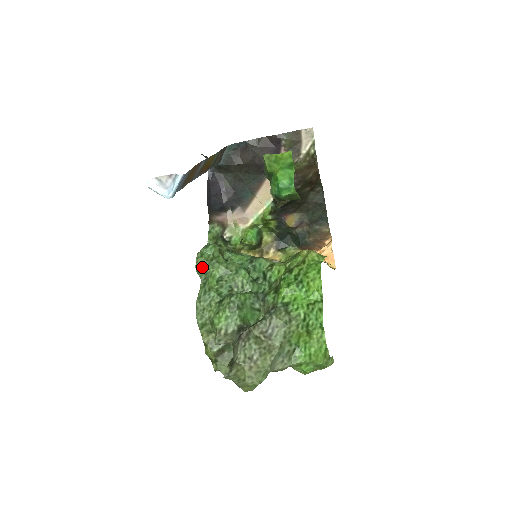
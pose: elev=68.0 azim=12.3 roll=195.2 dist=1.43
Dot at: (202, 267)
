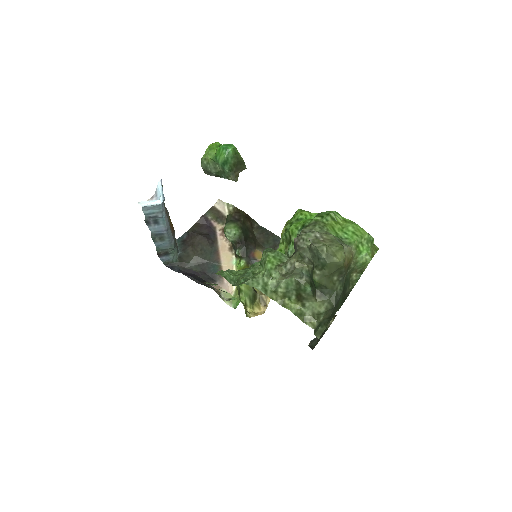
Dot at: (225, 273)
